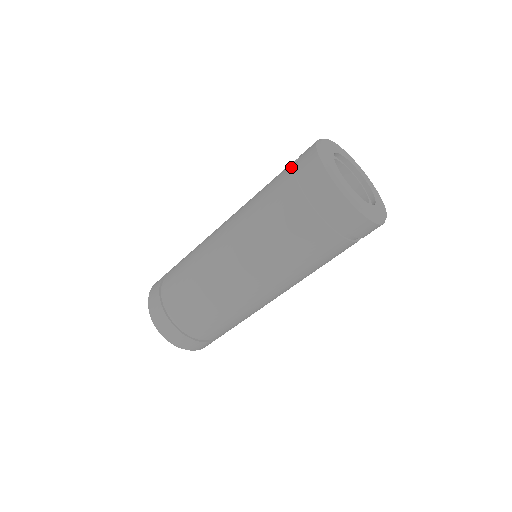
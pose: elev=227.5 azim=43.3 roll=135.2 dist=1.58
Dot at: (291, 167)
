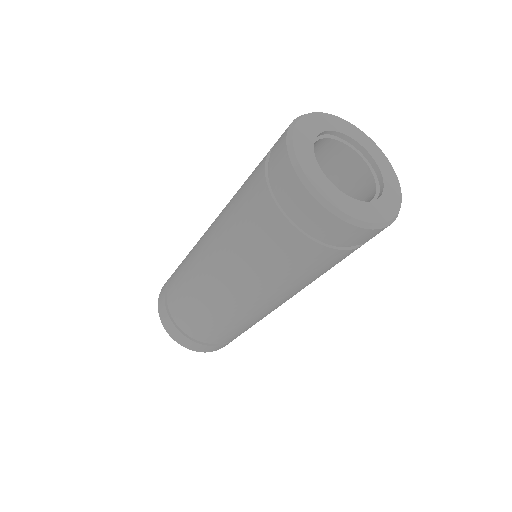
Dot at: occluded
